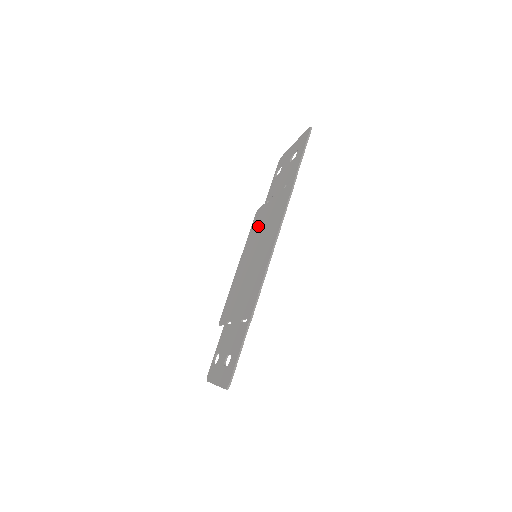
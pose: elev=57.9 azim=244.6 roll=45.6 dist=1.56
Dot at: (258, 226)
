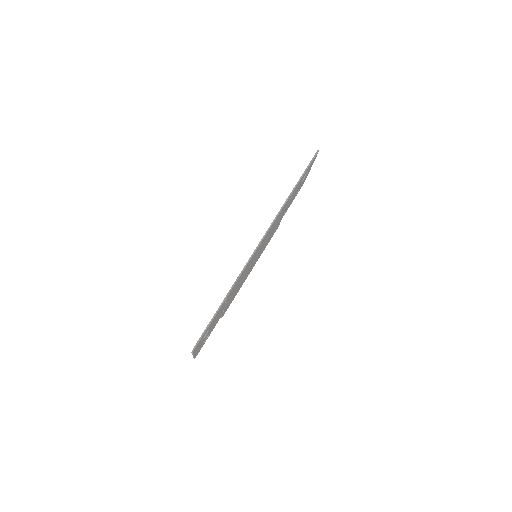
Dot at: occluded
